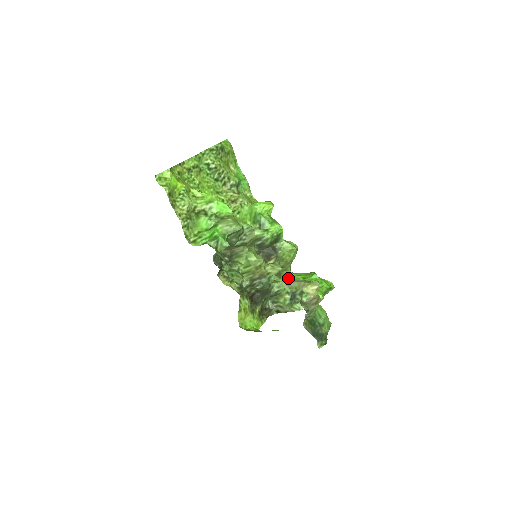
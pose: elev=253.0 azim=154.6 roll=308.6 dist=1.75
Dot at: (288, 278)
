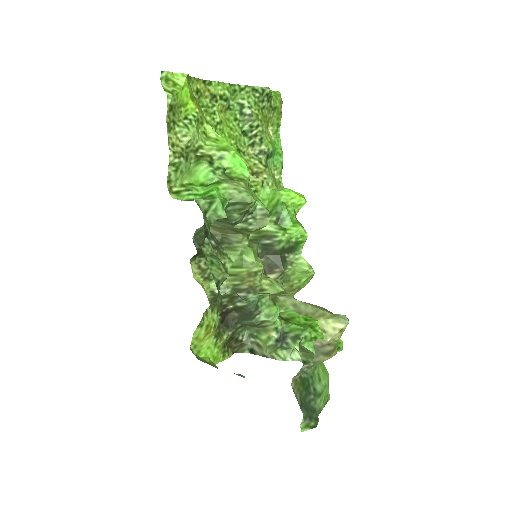
Dot at: (284, 311)
